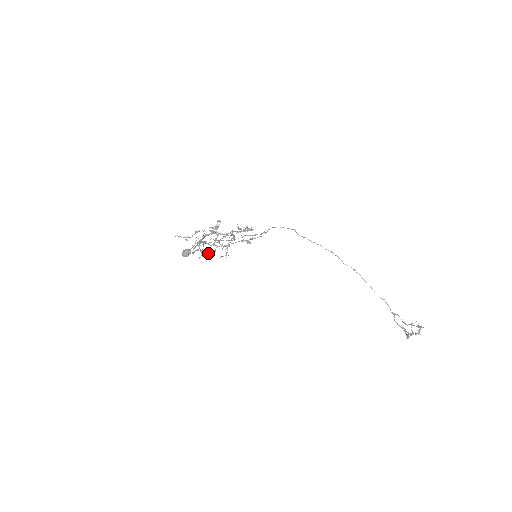
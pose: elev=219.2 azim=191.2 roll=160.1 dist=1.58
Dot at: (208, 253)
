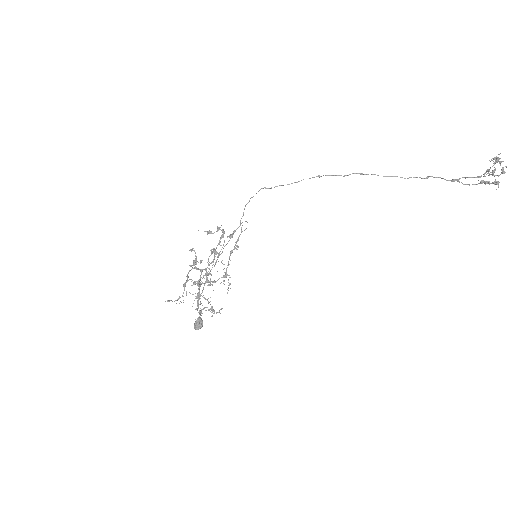
Dot at: occluded
